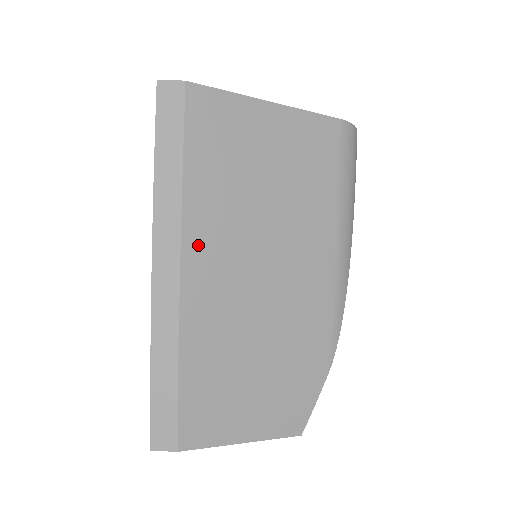
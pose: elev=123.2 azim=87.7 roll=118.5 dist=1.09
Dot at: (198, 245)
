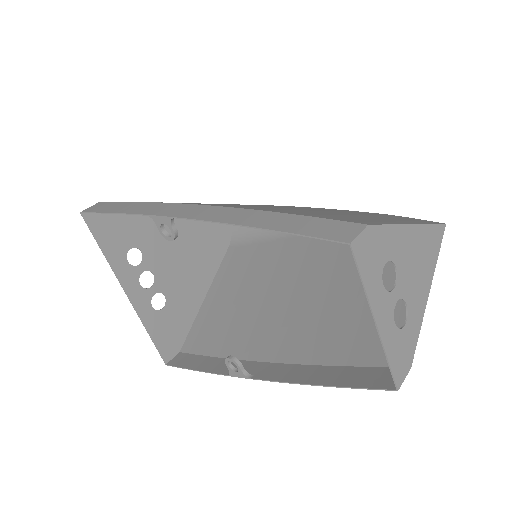
Dot at: occluded
